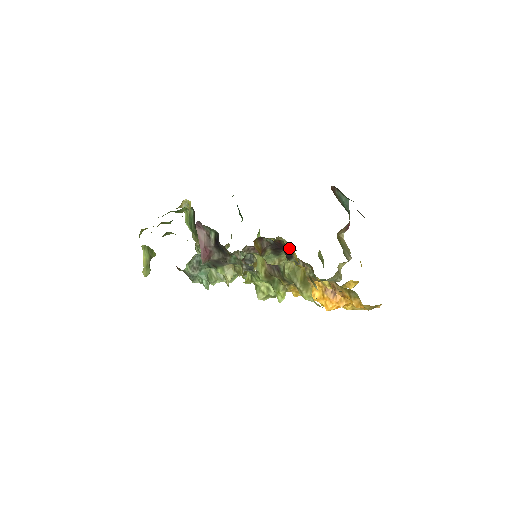
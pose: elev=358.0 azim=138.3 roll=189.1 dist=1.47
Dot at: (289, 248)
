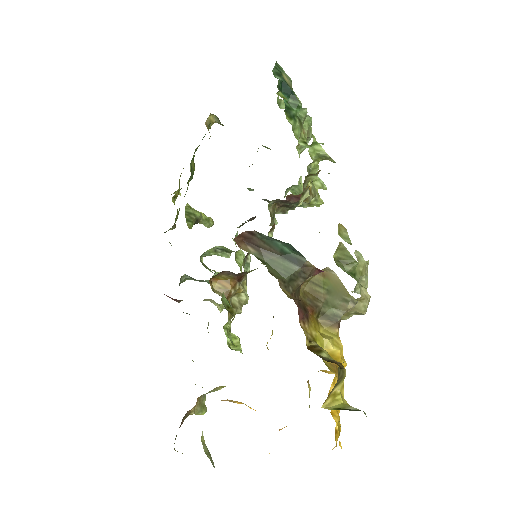
Dot at: occluded
